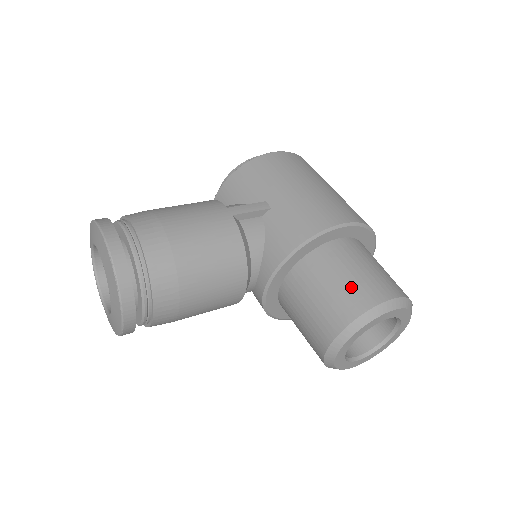
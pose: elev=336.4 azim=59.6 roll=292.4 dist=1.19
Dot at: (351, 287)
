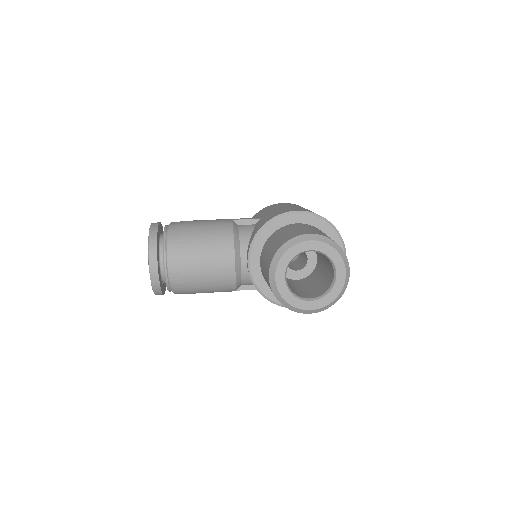
Dot at: (288, 234)
